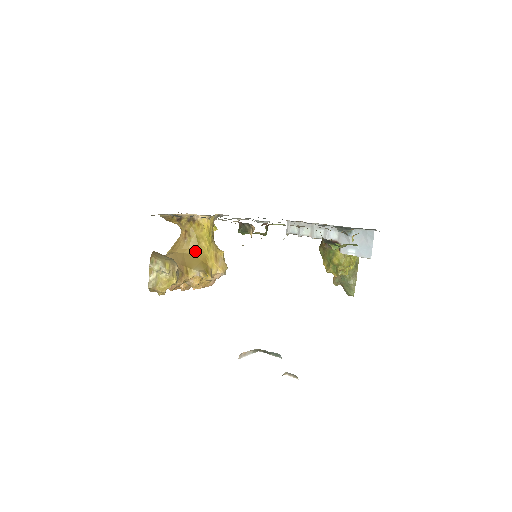
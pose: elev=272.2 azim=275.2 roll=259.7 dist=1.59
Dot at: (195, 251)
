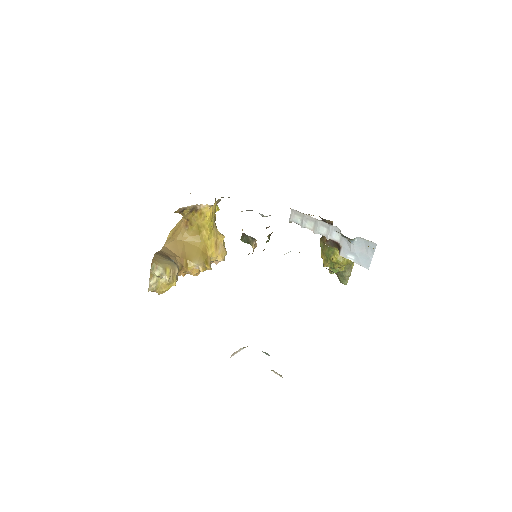
Dot at: (196, 240)
